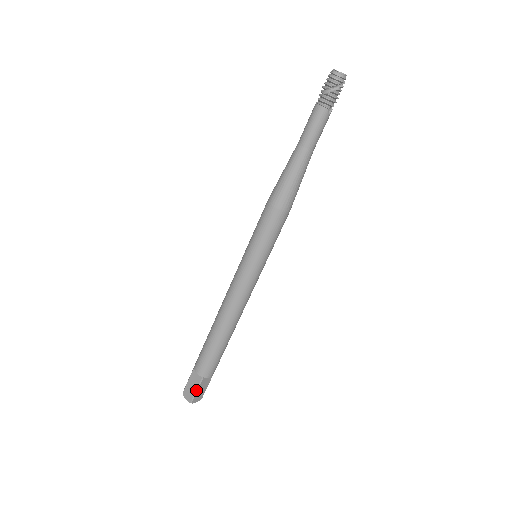
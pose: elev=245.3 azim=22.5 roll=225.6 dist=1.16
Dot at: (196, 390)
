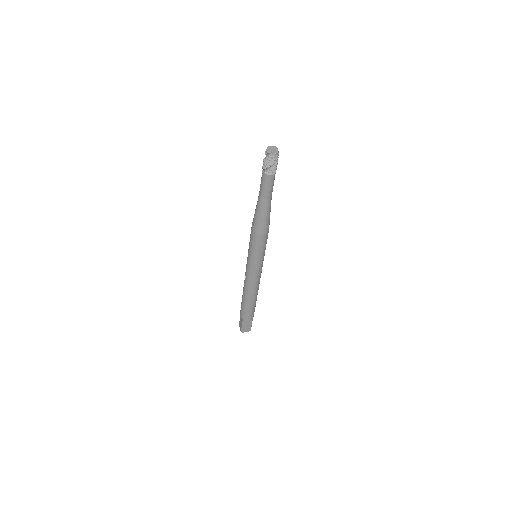
Dot at: (251, 325)
